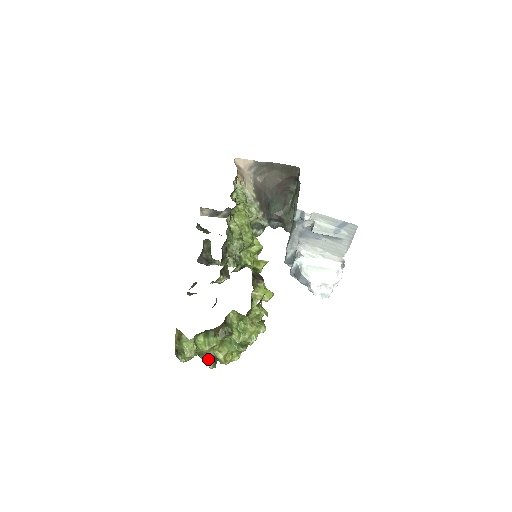
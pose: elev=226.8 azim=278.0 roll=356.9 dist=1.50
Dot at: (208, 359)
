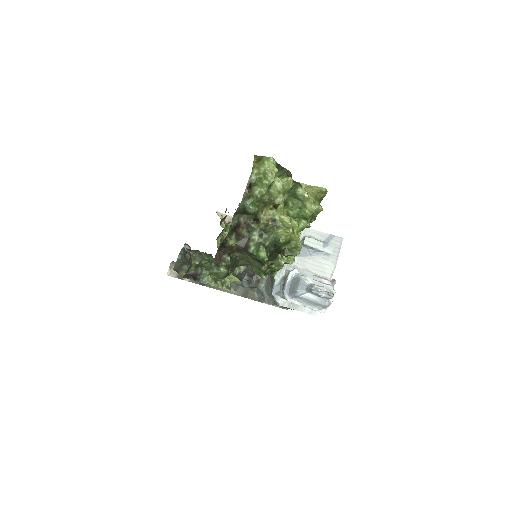
Dot at: (262, 244)
